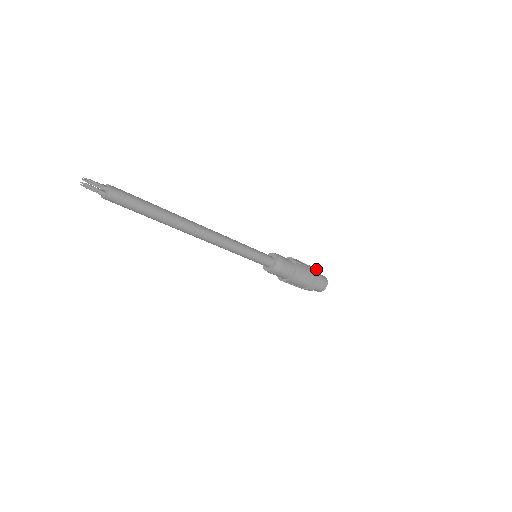
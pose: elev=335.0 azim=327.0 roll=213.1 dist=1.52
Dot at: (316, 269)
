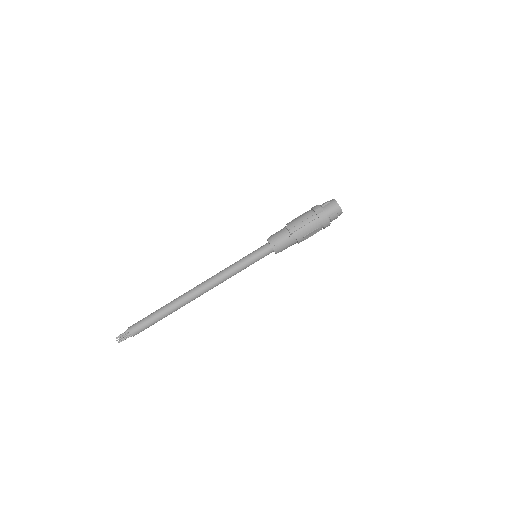
Dot at: (320, 212)
